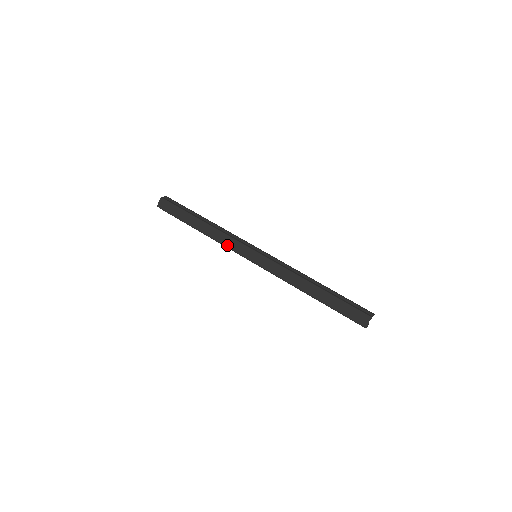
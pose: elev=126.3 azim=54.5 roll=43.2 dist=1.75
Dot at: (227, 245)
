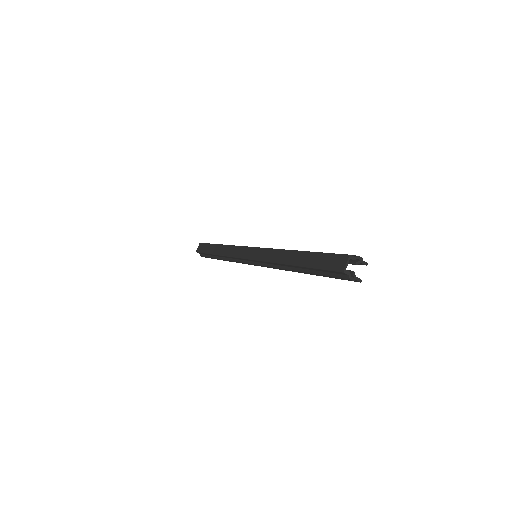
Dot at: (233, 255)
